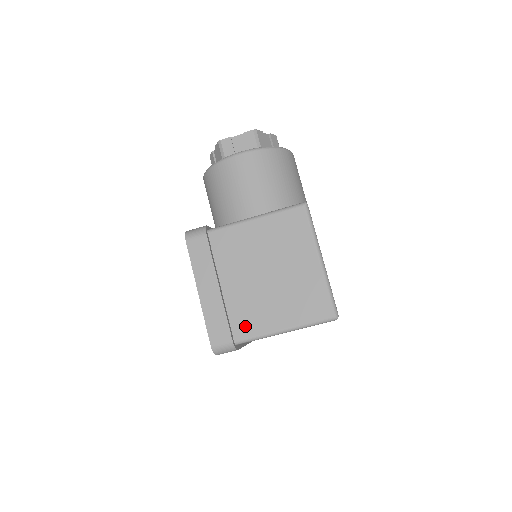
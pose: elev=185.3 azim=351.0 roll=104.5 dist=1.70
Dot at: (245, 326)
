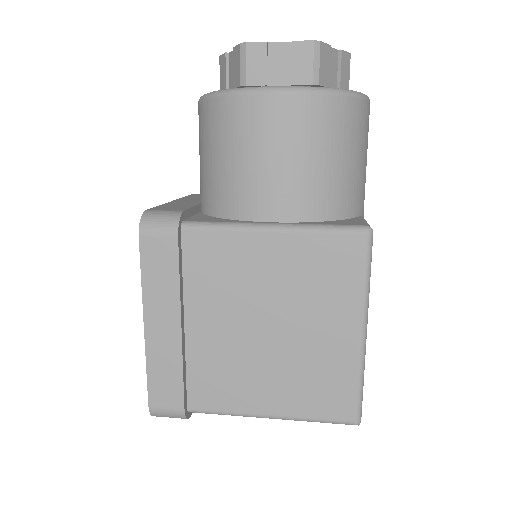
Dot at: (210, 393)
